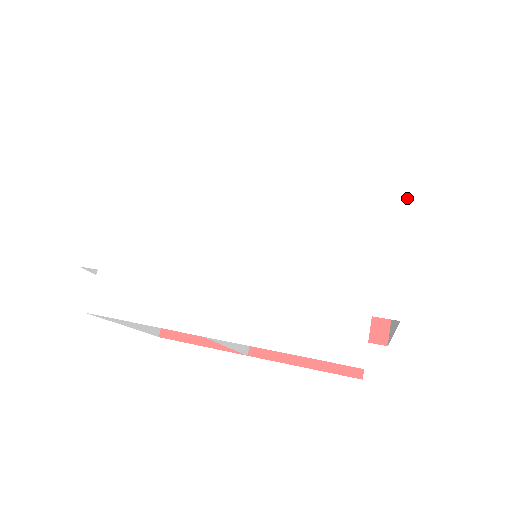
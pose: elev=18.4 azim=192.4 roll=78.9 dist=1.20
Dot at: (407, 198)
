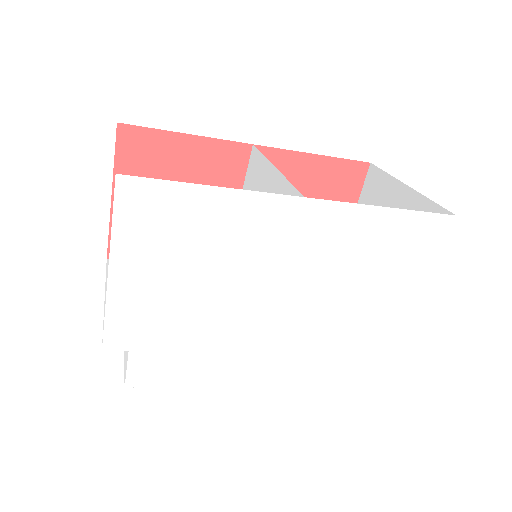
Dot at: (429, 264)
